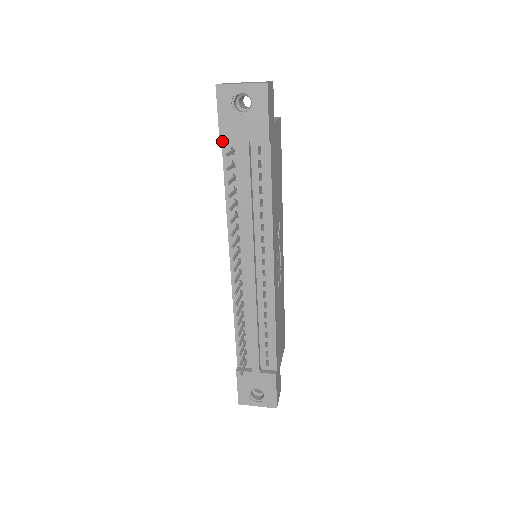
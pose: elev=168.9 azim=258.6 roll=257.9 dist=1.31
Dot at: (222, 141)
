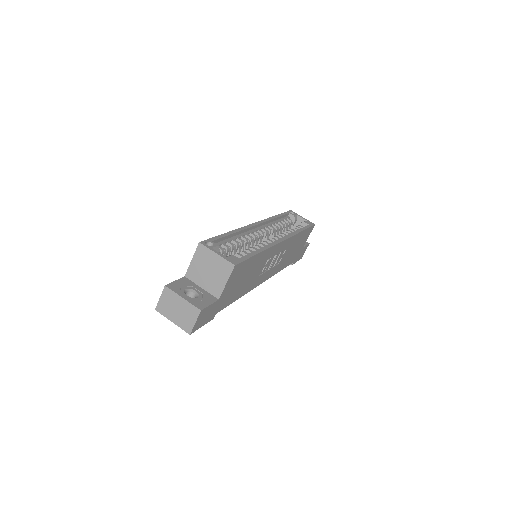
Dot at: occluded
